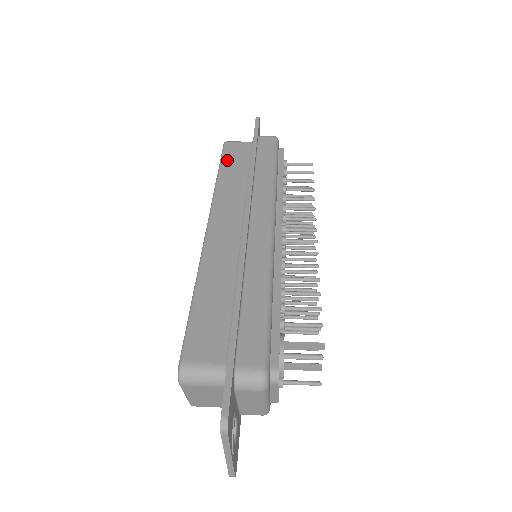
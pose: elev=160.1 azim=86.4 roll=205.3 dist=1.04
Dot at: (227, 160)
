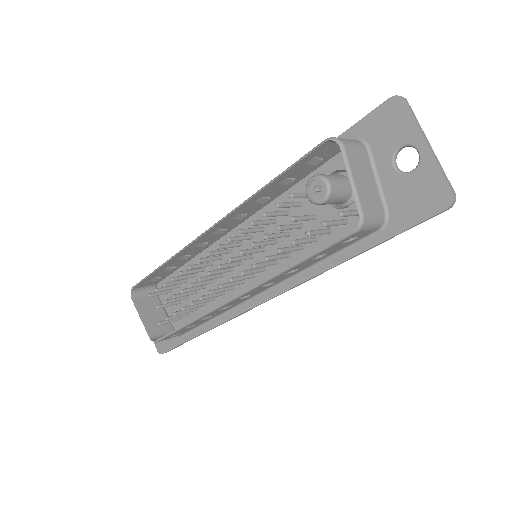
Dot at: (154, 273)
